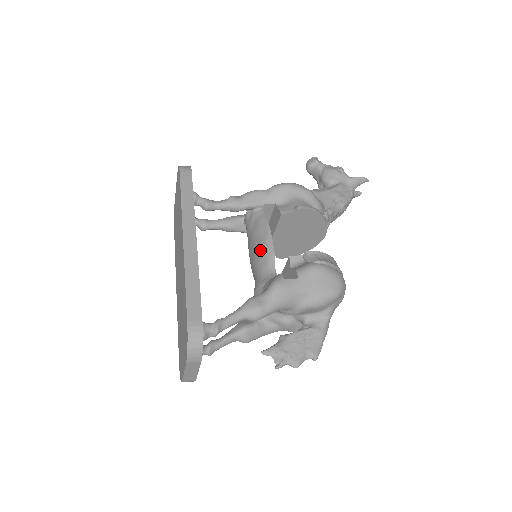
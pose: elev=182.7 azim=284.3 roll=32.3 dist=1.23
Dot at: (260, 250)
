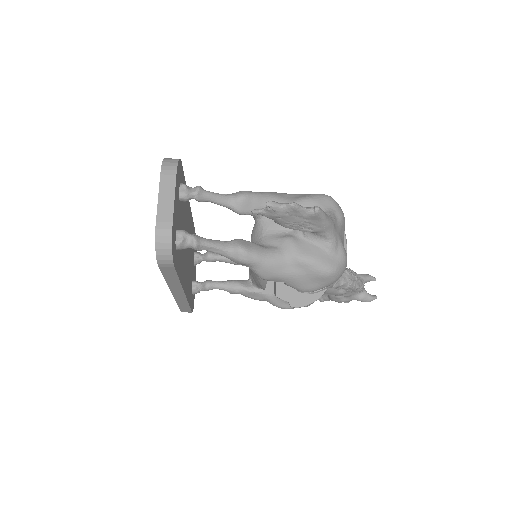
Dot at: occluded
